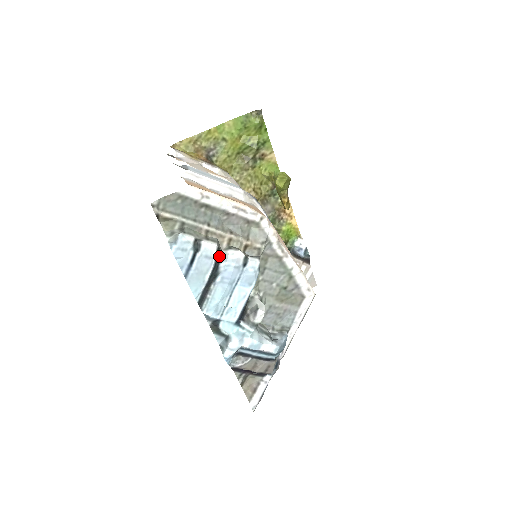
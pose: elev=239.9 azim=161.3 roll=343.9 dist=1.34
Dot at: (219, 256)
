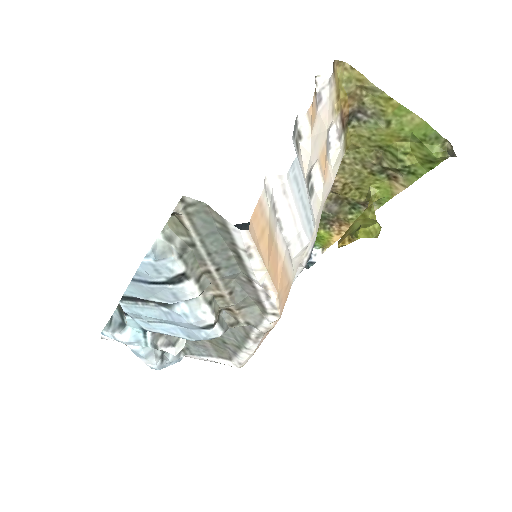
Dot at: occluded
